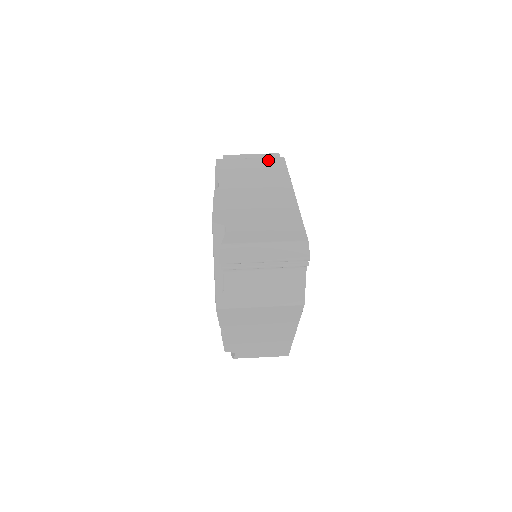
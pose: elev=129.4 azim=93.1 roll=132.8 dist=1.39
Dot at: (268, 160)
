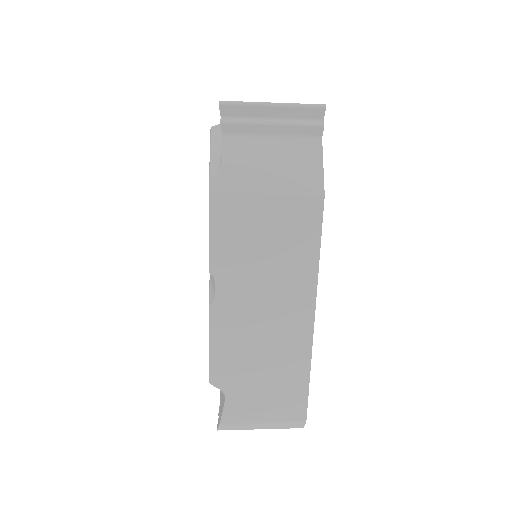
Dot at: occluded
